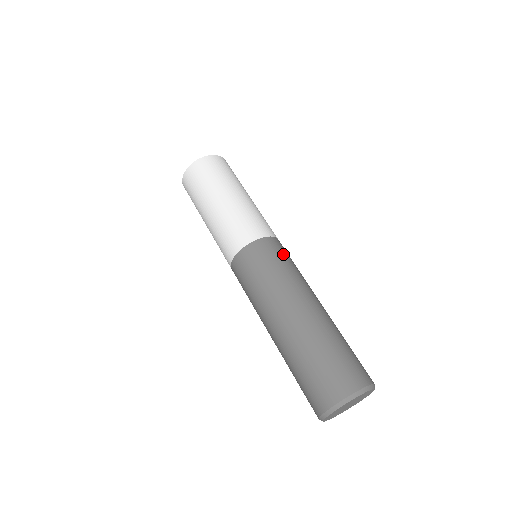
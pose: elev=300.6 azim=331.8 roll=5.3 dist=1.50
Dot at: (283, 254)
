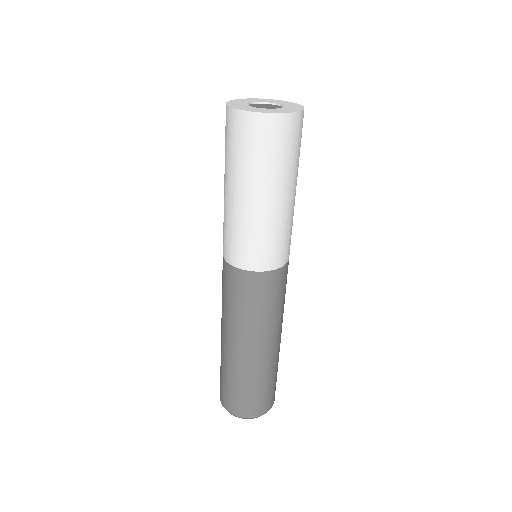
Dot at: (260, 296)
